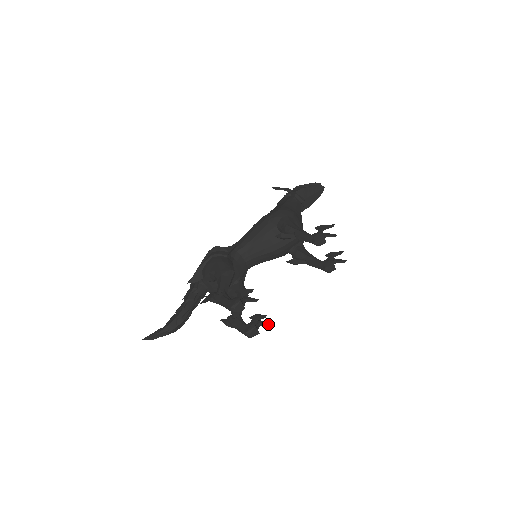
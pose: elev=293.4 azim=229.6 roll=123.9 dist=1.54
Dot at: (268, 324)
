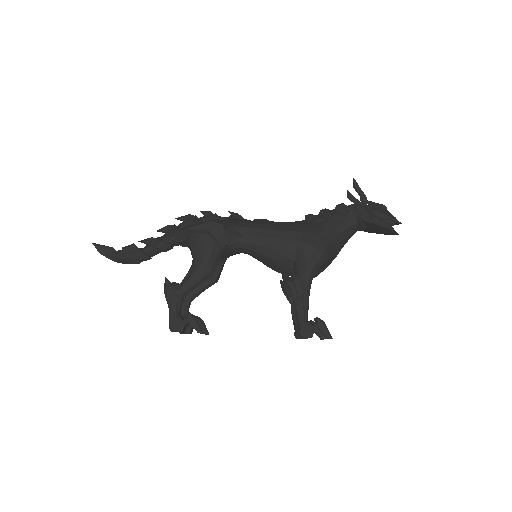
Dot at: occluded
